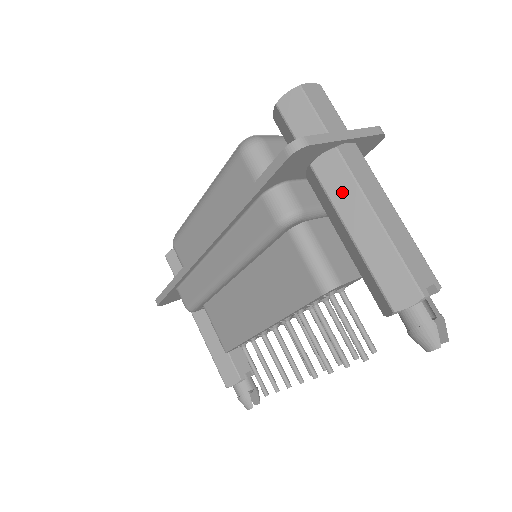
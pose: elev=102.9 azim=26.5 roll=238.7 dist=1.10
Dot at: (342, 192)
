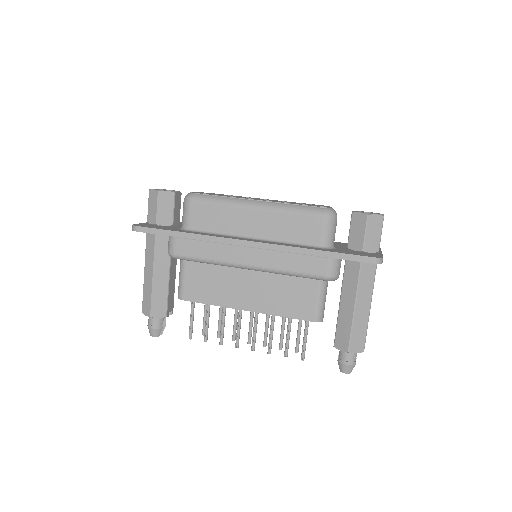
Dot at: (366, 284)
